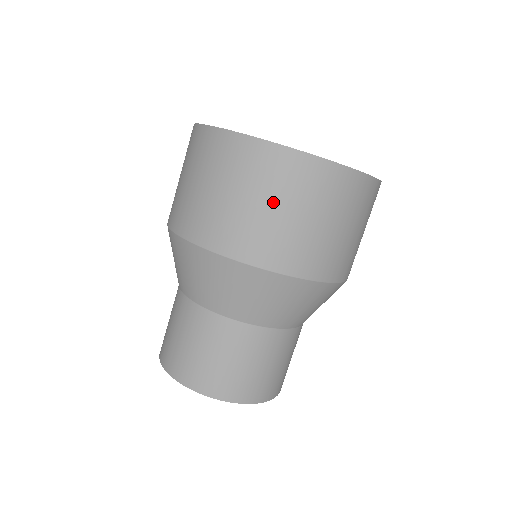
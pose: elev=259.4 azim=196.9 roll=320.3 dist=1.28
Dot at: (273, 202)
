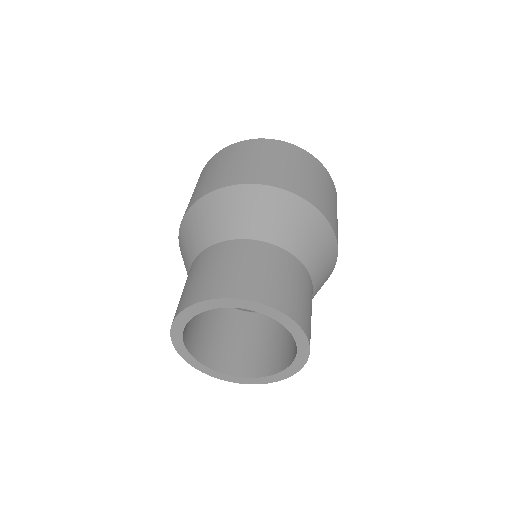
Dot at: (325, 188)
